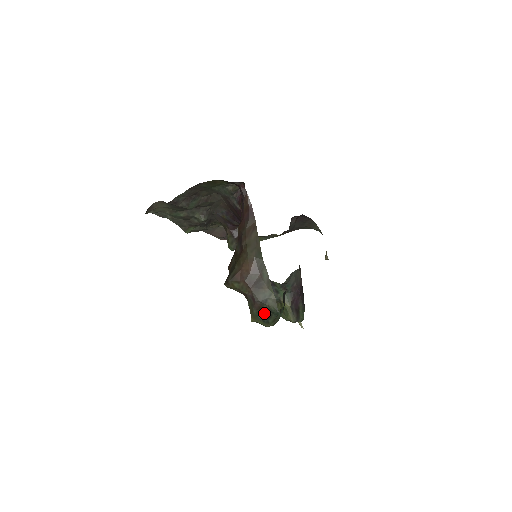
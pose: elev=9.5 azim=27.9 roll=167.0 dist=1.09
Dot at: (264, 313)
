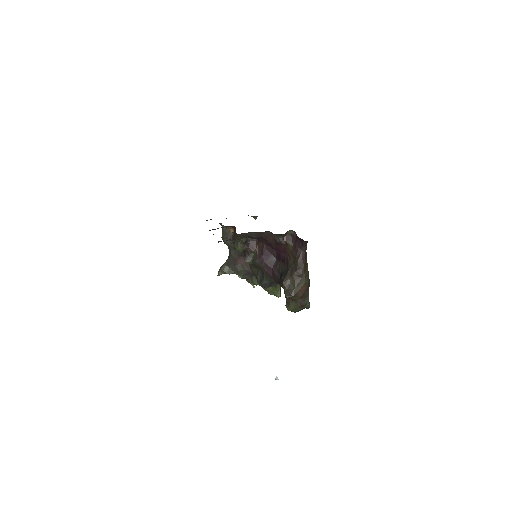
Dot at: (301, 309)
